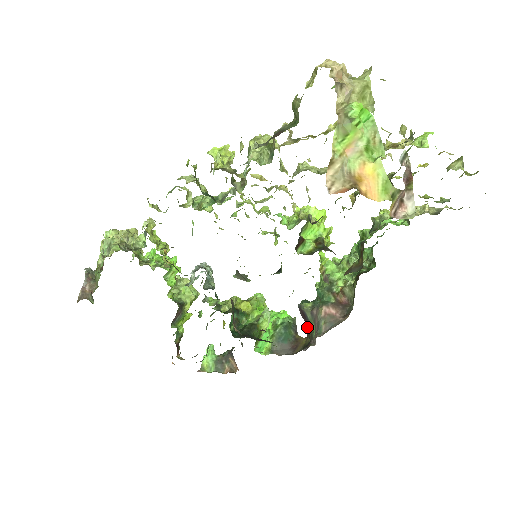
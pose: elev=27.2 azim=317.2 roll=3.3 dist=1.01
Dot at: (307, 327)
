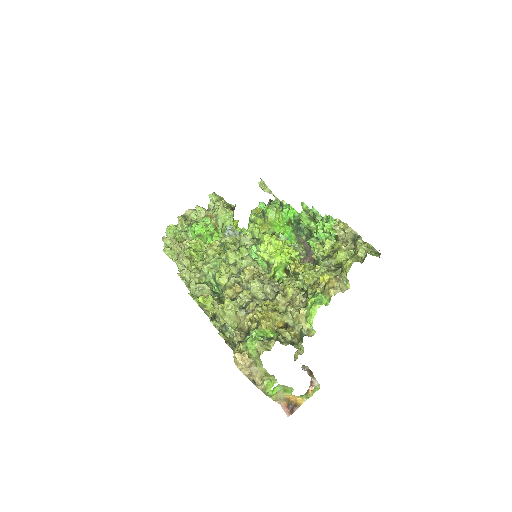
Dot at: occluded
